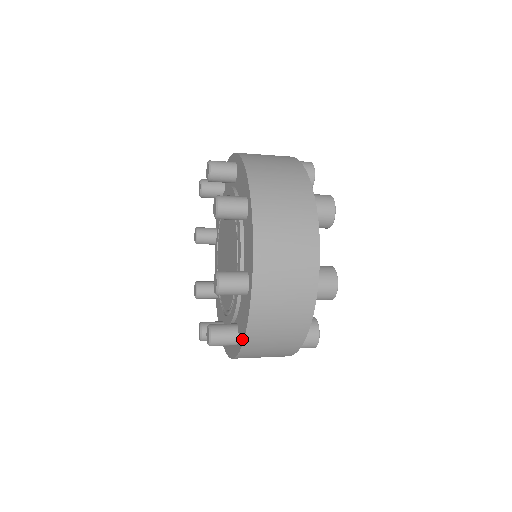
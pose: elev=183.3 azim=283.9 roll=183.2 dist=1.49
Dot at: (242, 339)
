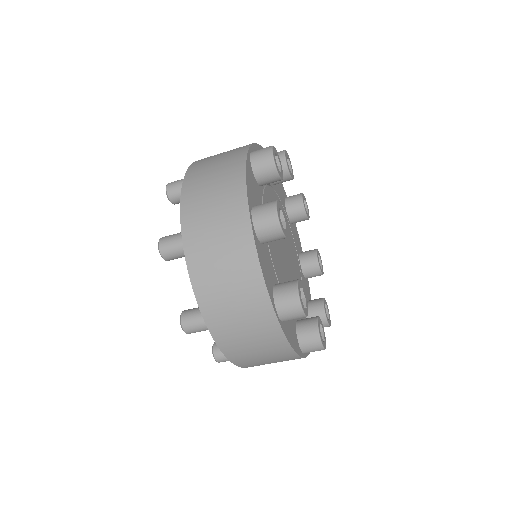
Dot at: (199, 304)
